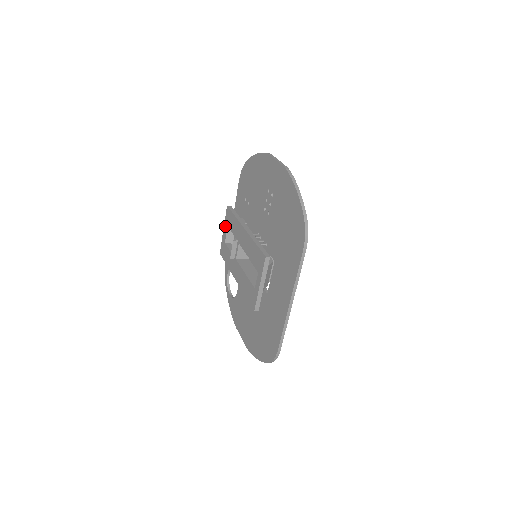
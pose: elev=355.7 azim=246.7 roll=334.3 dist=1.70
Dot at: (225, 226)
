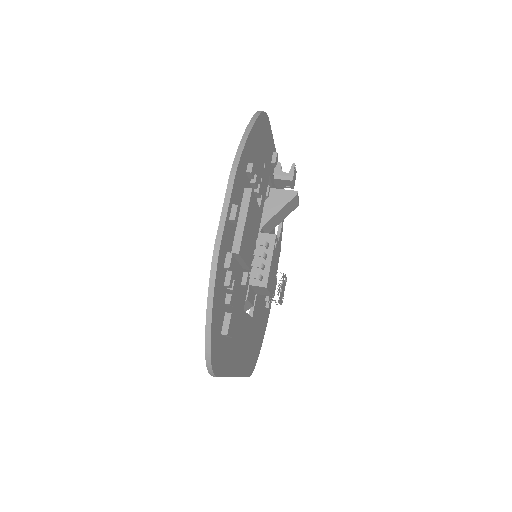
Dot at: occluded
